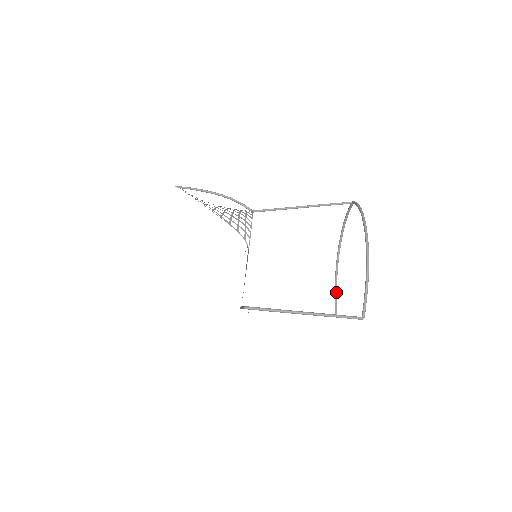
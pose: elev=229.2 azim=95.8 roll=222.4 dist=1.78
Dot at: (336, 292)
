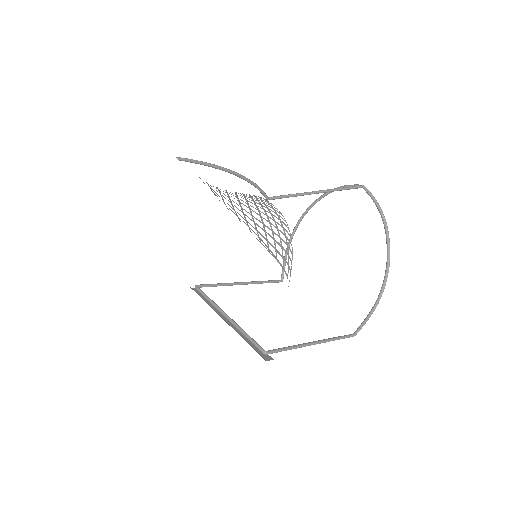
Dot at: occluded
